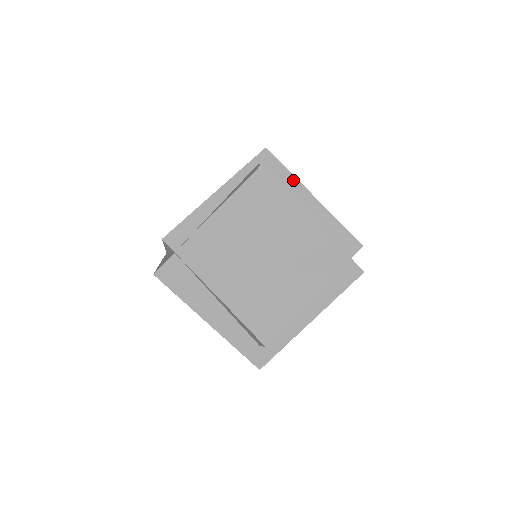
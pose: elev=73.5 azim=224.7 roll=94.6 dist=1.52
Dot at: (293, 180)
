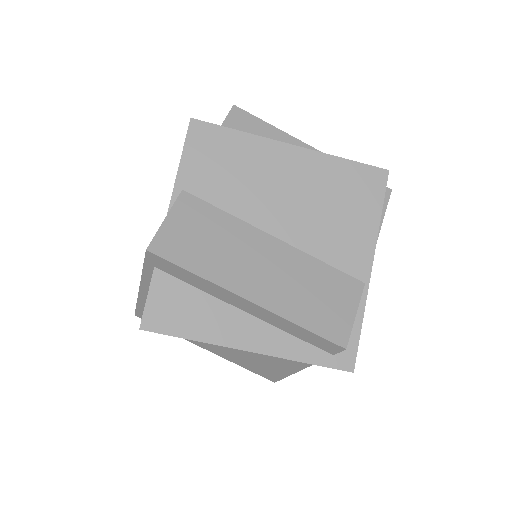
Dot at: (208, 284)
